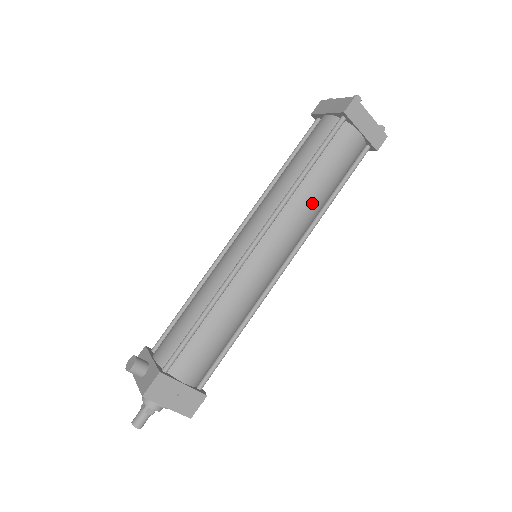
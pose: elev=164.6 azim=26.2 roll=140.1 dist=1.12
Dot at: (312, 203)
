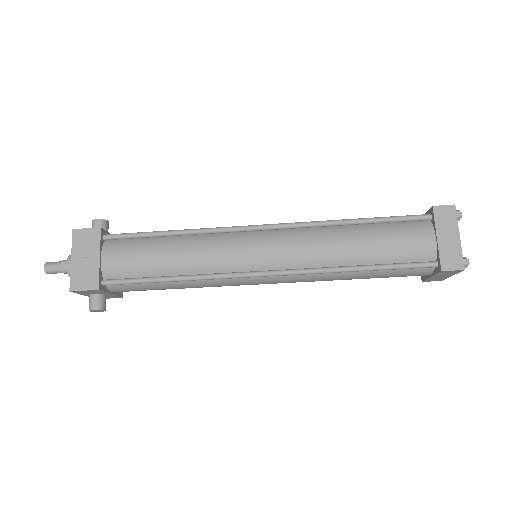
Dot at: (336, 247)
